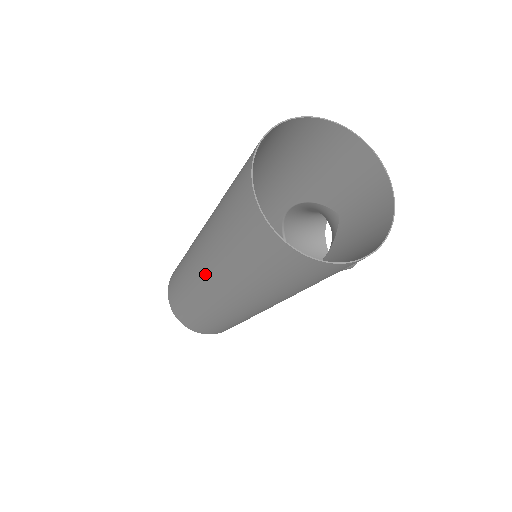
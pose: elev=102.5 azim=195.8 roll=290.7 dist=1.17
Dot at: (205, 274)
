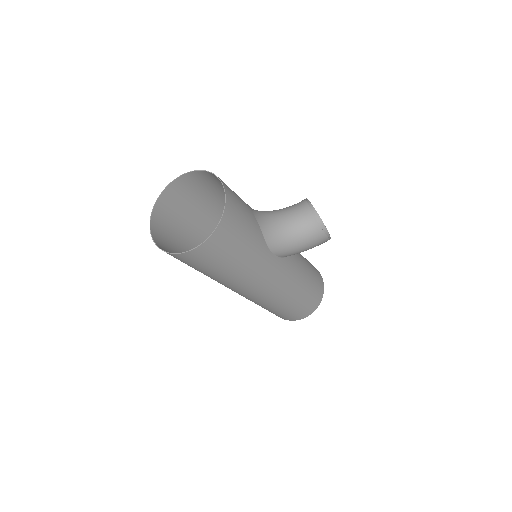
Dot at: occluded
